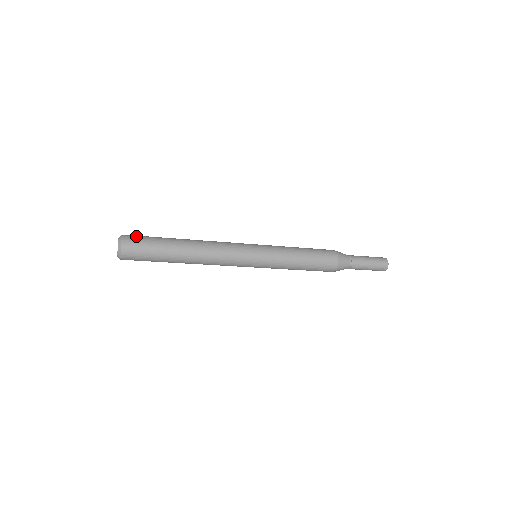
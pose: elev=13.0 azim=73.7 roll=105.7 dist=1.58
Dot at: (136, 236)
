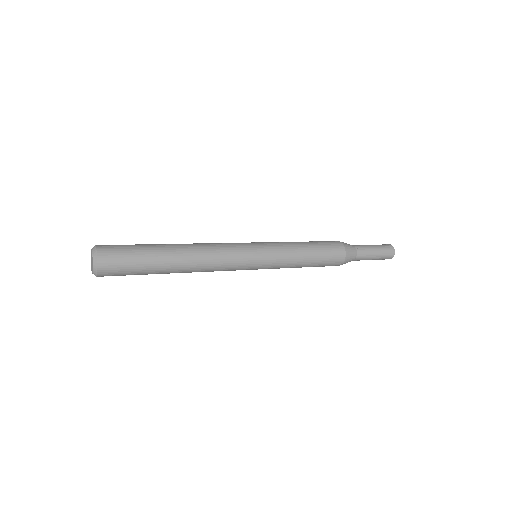
Dot at: (115, 253)
